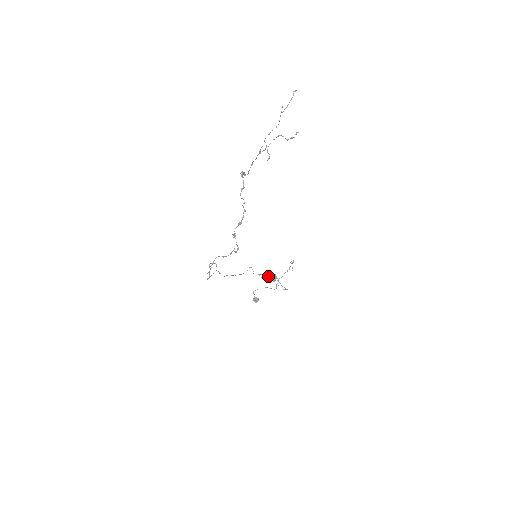
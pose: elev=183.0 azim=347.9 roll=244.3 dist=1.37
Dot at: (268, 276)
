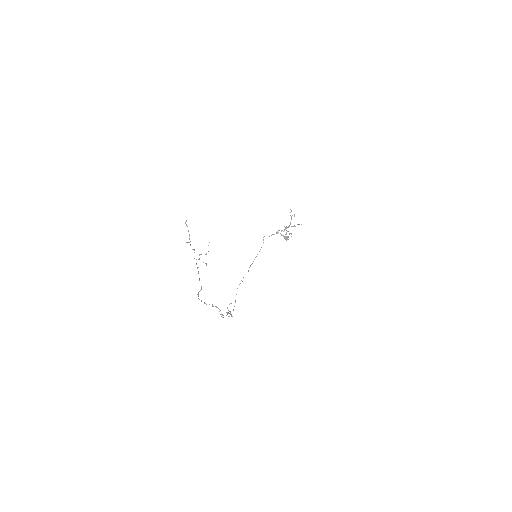
Dot at: (281, 230)
